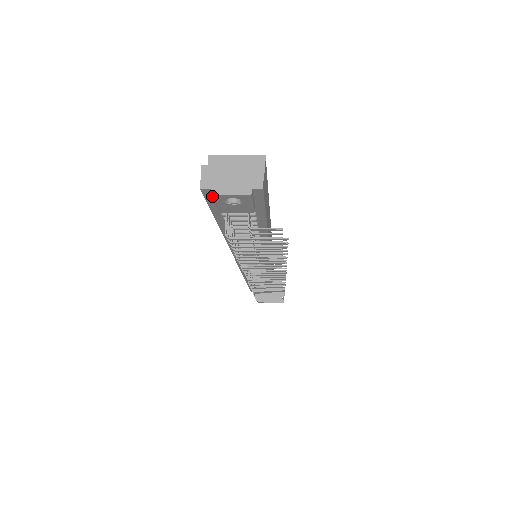
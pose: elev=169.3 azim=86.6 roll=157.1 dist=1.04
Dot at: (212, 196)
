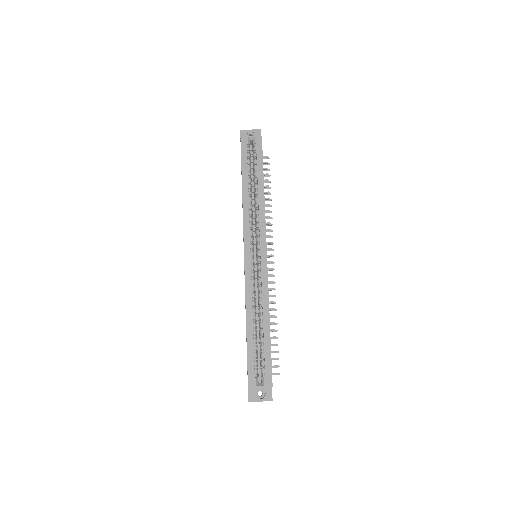
Dot at: occluded
